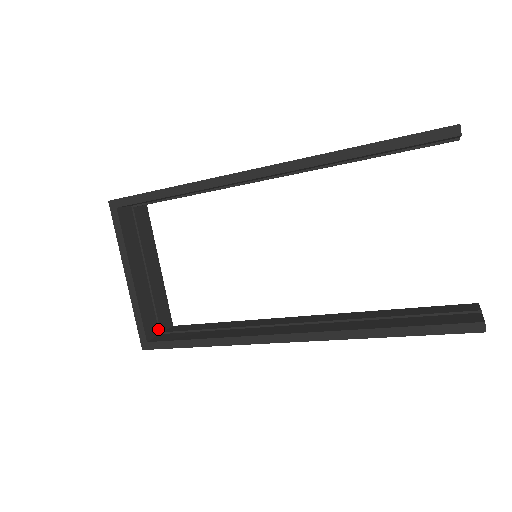
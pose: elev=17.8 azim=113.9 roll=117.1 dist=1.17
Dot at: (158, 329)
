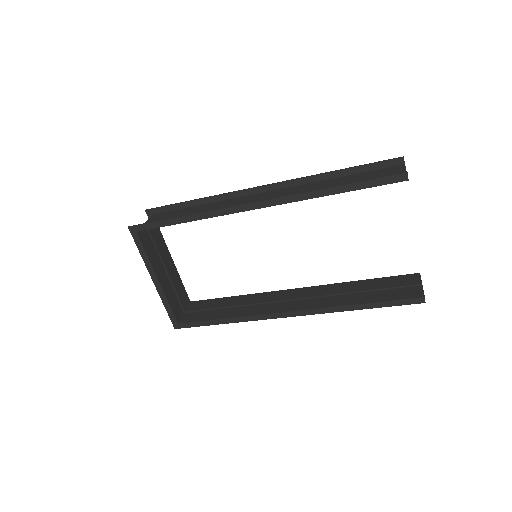
Dot at: (182, 310)
